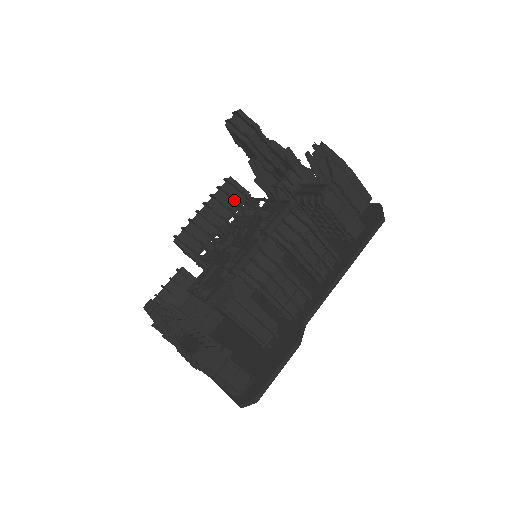
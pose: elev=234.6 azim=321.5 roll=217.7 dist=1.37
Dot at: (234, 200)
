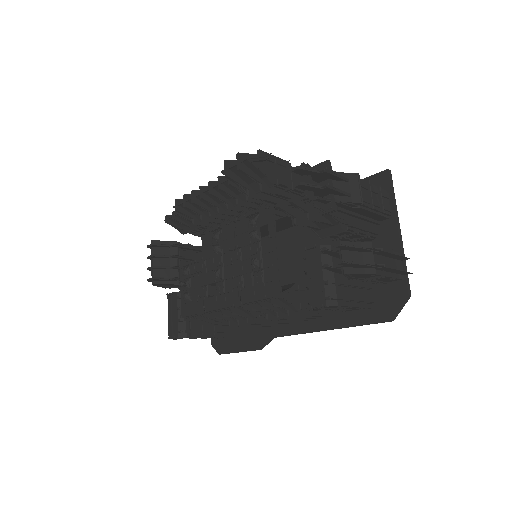
Dot at: (245, 195)
